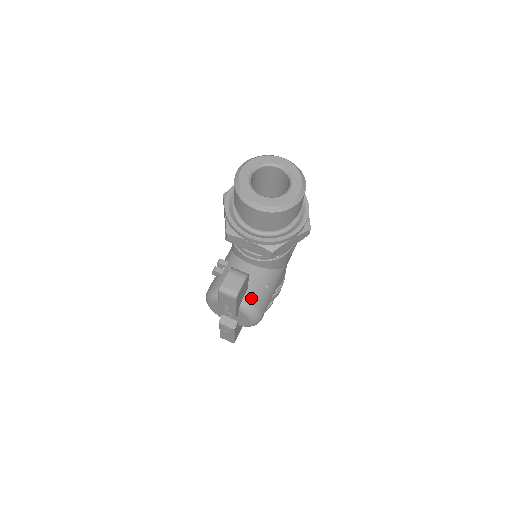
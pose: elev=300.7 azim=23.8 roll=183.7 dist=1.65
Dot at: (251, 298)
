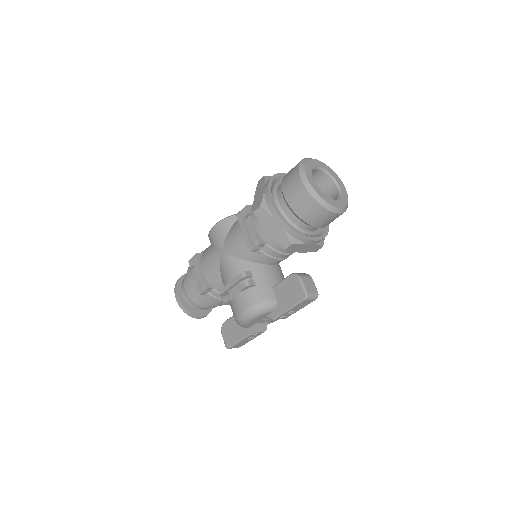
Dot at: occluded
